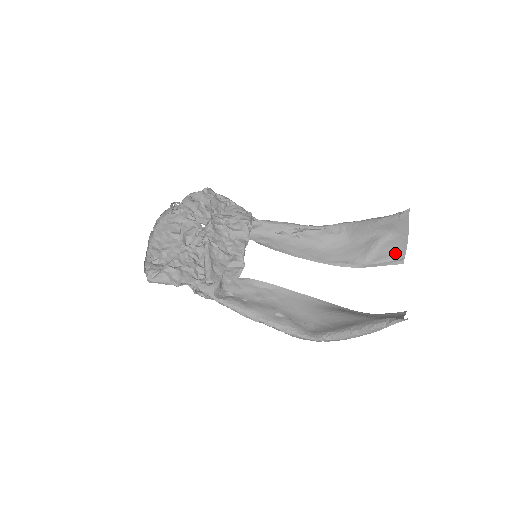
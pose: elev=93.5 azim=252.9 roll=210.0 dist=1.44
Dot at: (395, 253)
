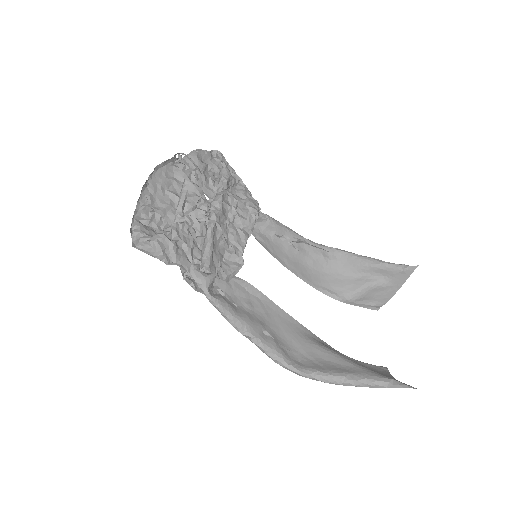
Dot at: (378, 299)
